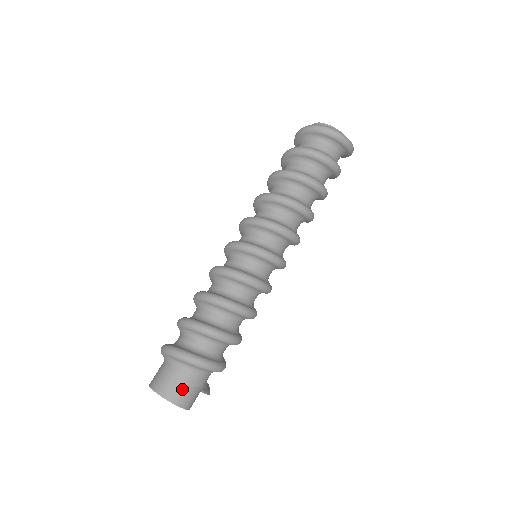
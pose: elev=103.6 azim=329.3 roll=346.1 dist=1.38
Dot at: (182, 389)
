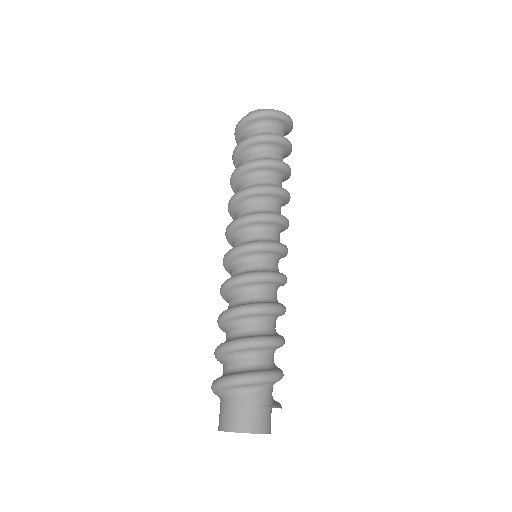
Dot at: (252, 414)
